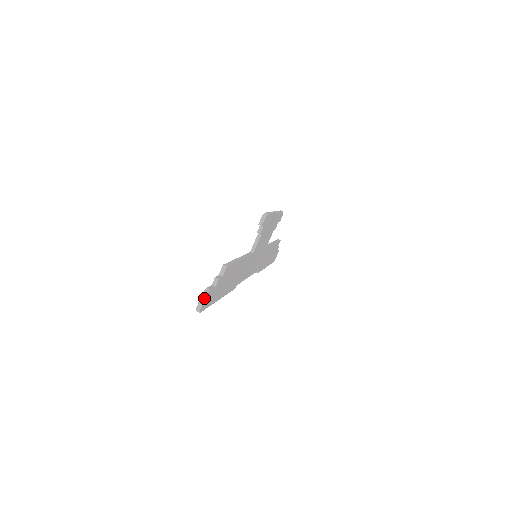
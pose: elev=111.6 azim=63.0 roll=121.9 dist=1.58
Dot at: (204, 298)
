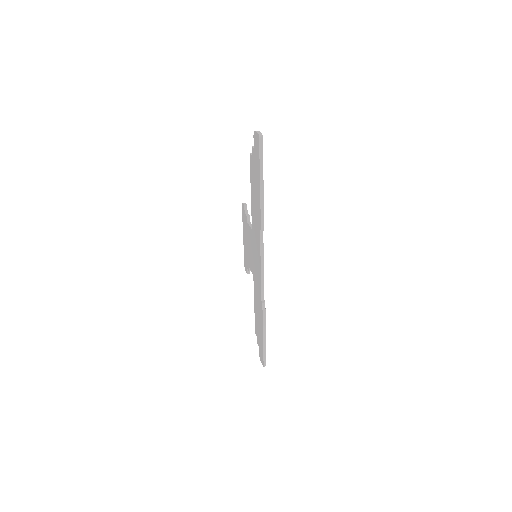
Dot at: (258, 131)
